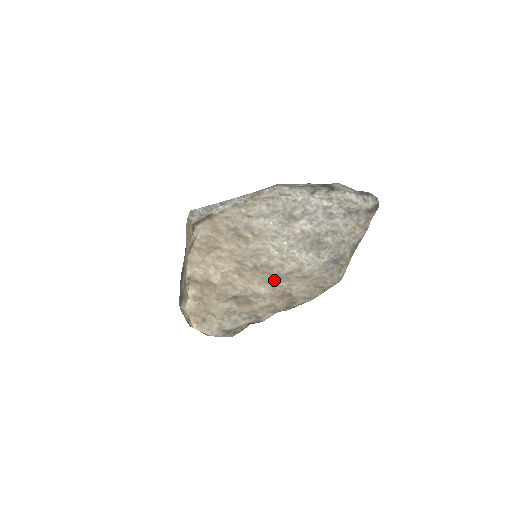
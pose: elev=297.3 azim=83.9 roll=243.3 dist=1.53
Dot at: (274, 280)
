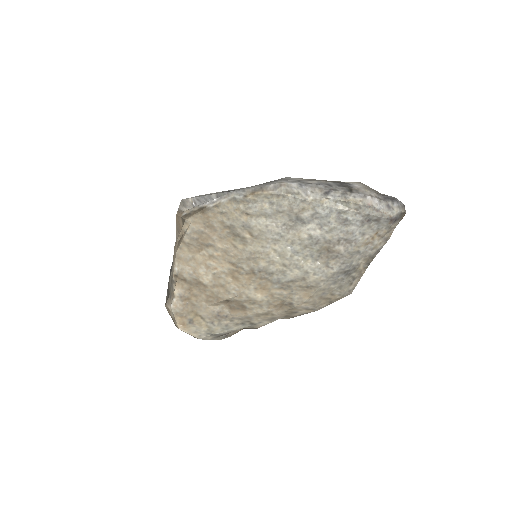
Dot at: (273, 287)
